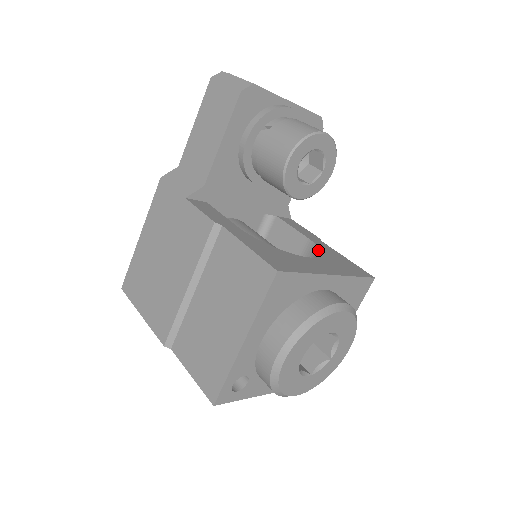
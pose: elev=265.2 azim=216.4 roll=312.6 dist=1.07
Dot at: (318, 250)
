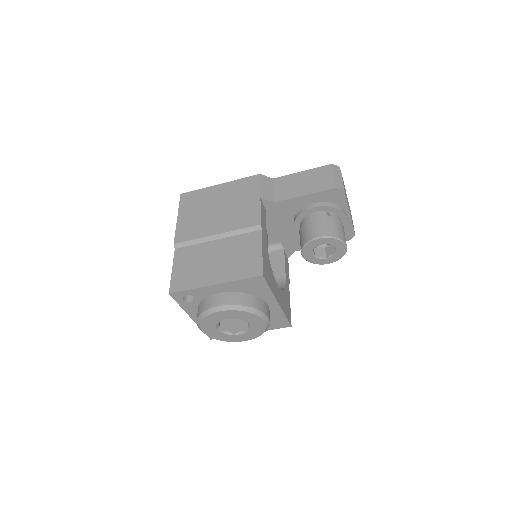
Dot at: (284, 286)
